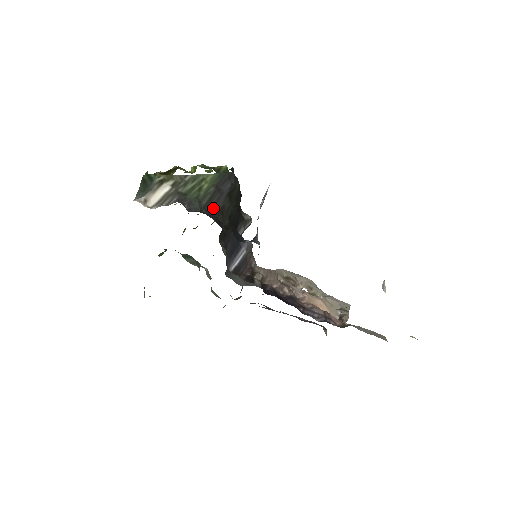
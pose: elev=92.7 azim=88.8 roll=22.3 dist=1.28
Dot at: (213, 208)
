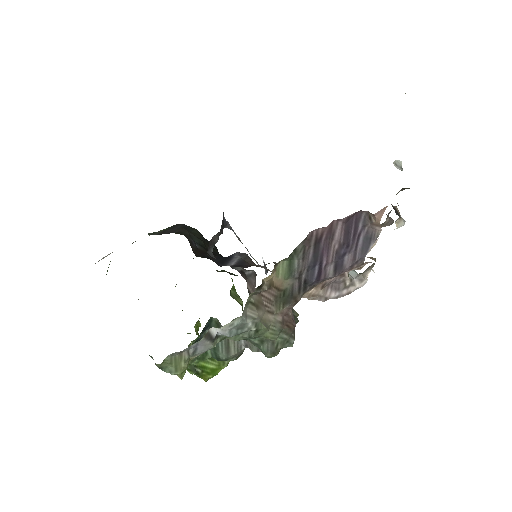
Dot at: occluded
